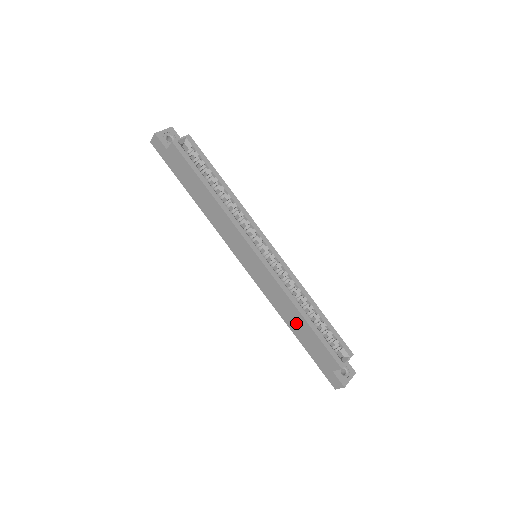
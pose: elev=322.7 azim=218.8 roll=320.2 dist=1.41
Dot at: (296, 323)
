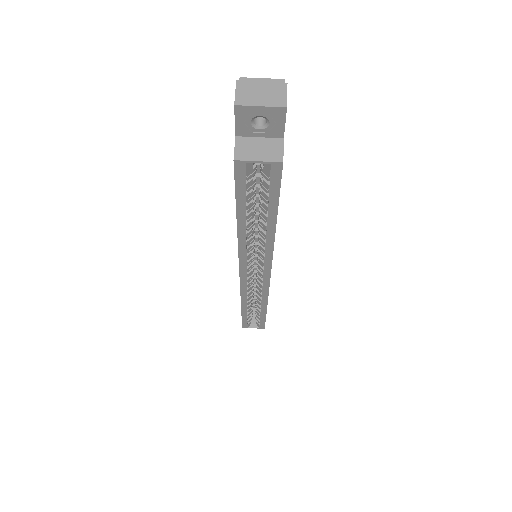
Dot at: occluded
